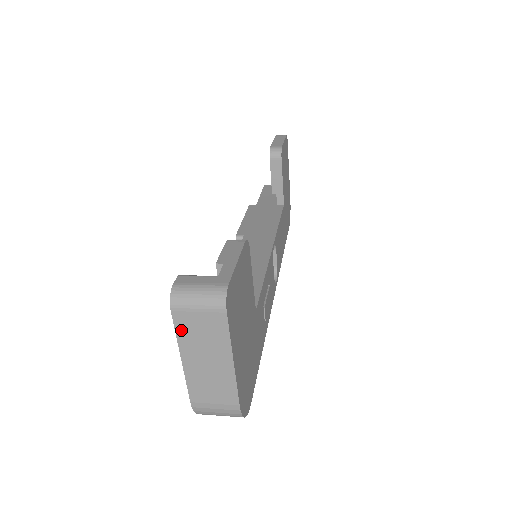
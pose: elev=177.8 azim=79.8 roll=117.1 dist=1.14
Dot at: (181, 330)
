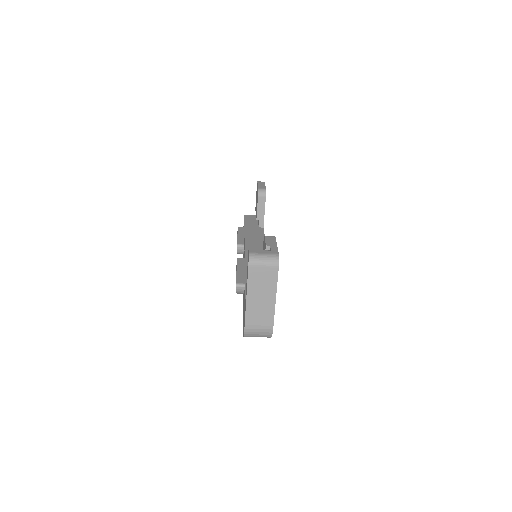
Dot at: (251, 278)
